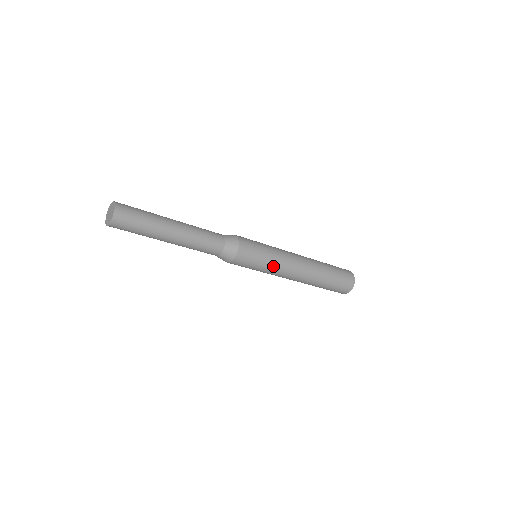
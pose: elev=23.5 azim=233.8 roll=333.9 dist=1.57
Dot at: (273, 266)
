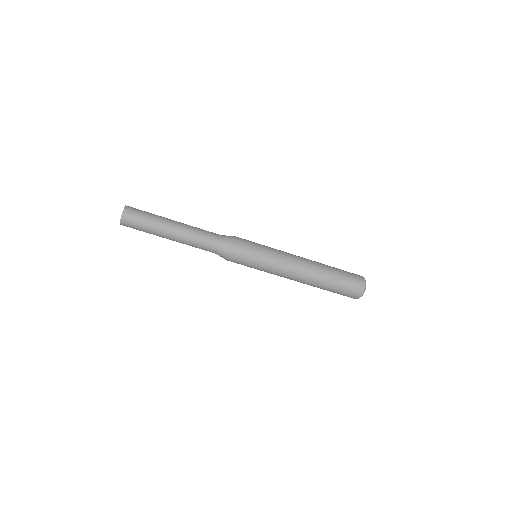
Dot at: (273, 250)
